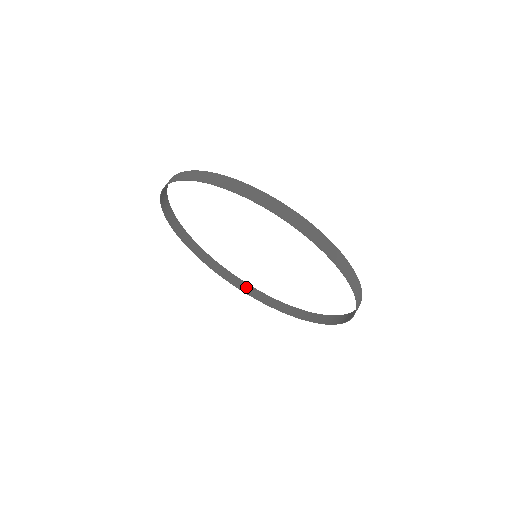
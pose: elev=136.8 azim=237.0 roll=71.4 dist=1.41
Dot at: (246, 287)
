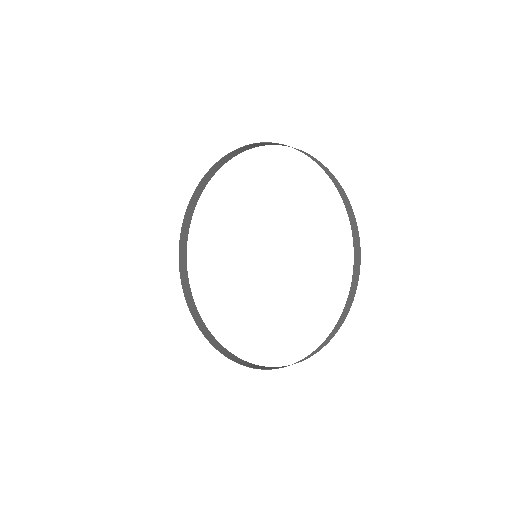
Dot at: (214, 341)
